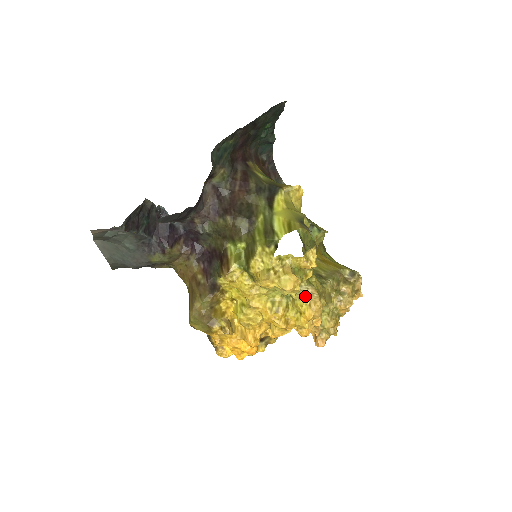
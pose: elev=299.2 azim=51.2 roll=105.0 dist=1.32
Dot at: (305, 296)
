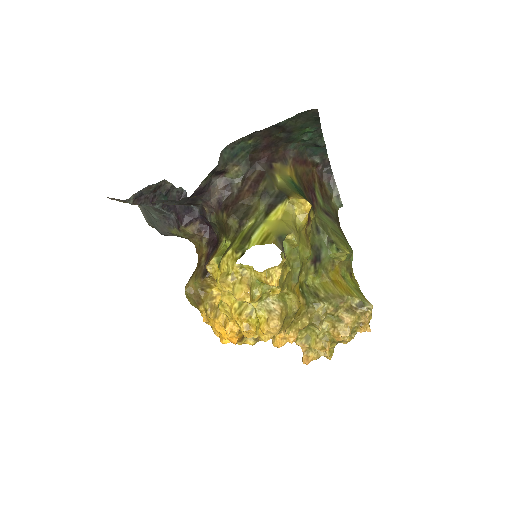
Dot at: (266, 310)
